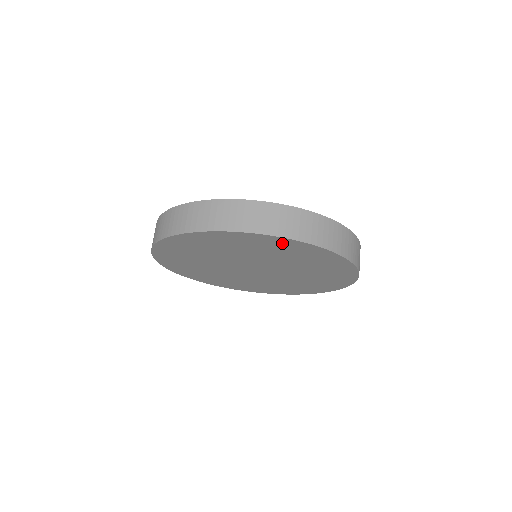
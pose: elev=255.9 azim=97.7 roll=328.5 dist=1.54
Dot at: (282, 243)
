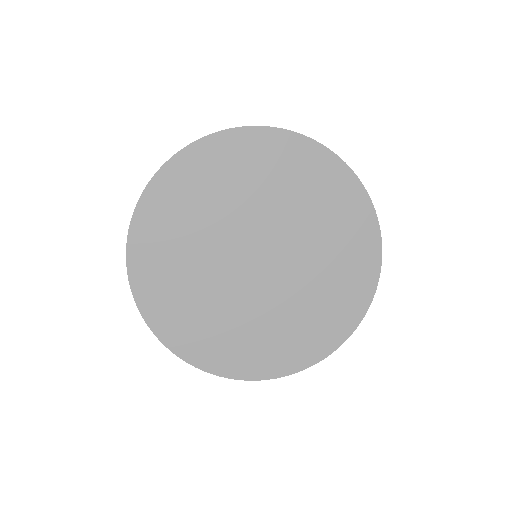
Dot at: (230, 147)
